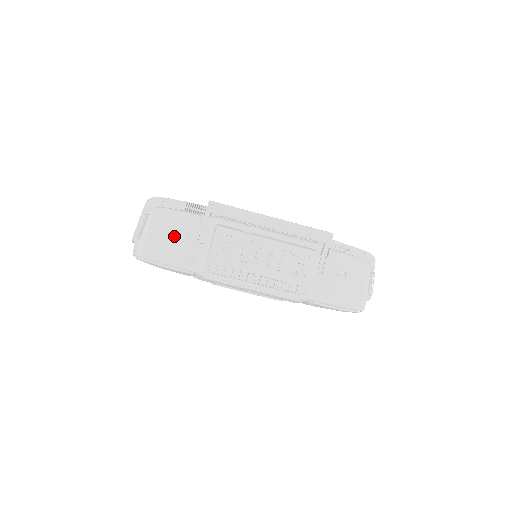
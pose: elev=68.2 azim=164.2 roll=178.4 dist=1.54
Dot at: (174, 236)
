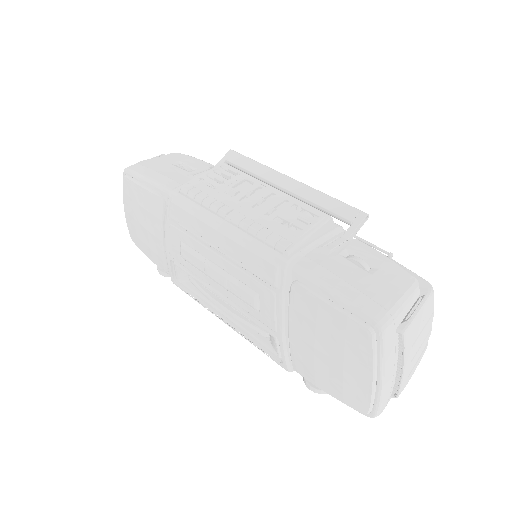
Dot at: (173, 166)
